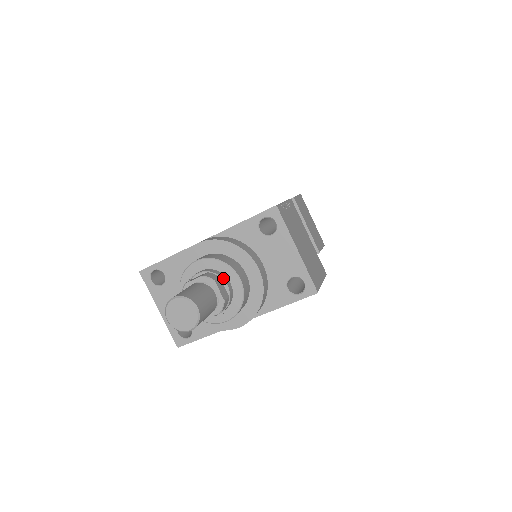
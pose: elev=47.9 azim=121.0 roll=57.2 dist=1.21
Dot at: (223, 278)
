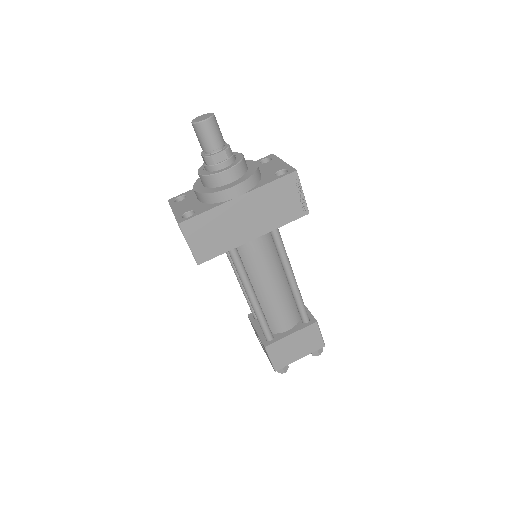
Dot at: occluded
